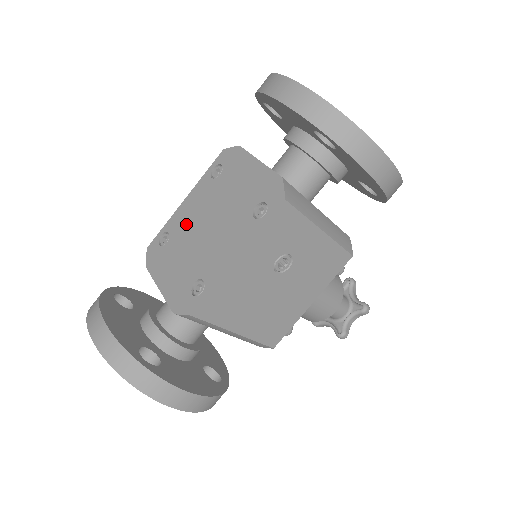
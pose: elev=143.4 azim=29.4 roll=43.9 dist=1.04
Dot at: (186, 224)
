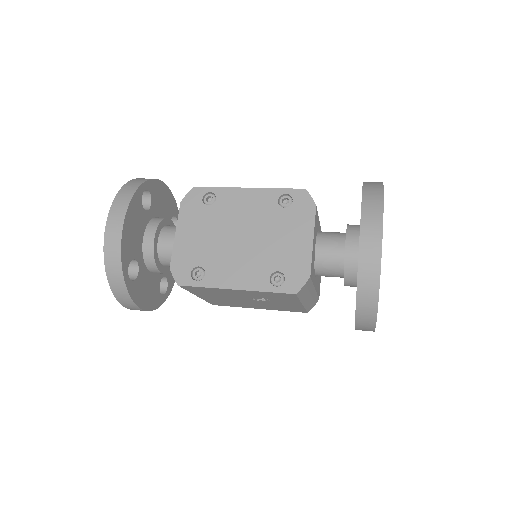
Dot at: (232, 212)
